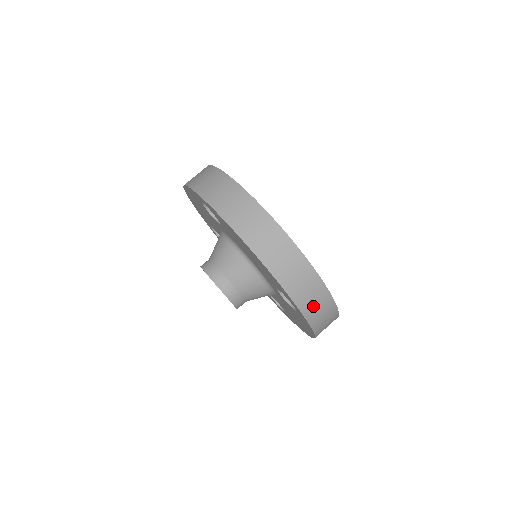
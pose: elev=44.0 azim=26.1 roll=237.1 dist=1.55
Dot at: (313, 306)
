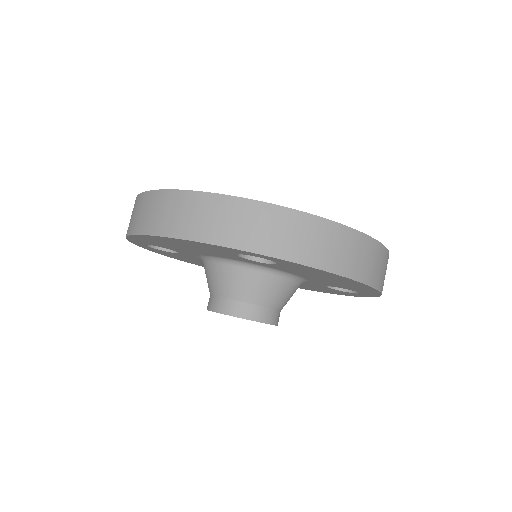
Dot at: (262, 234)
